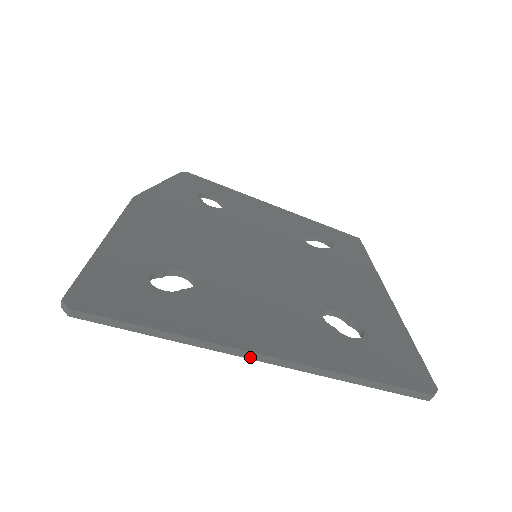
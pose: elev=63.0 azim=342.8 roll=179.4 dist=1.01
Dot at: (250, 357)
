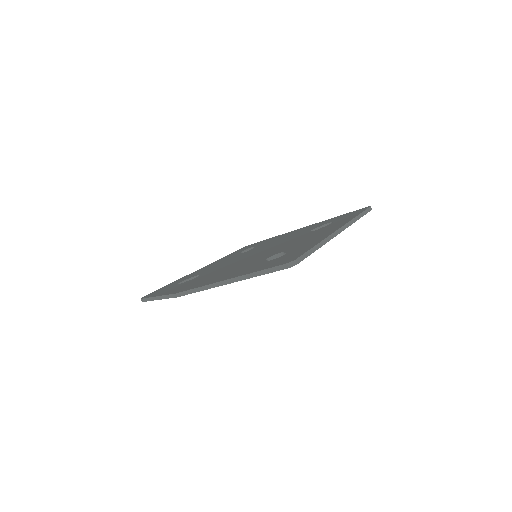
Dot at: (338, 233)
